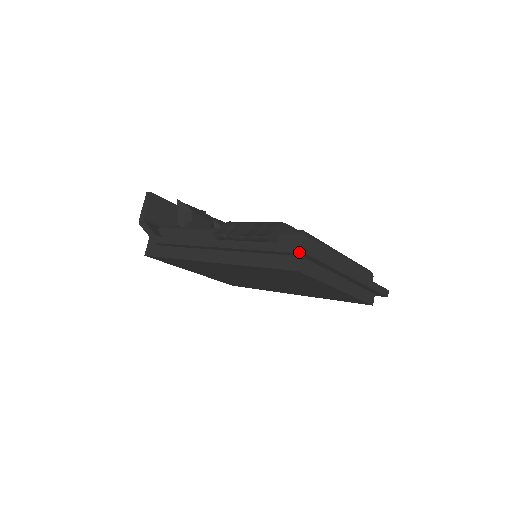
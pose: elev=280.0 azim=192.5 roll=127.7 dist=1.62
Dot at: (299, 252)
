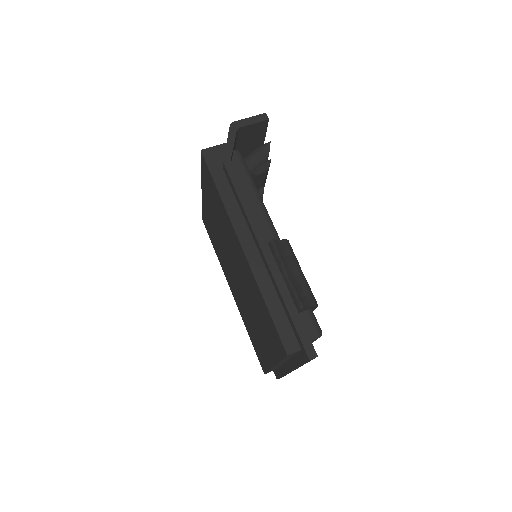
Dot at: (307, 352)
